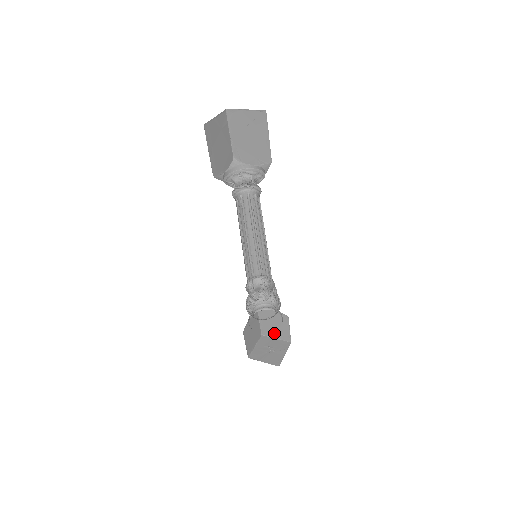
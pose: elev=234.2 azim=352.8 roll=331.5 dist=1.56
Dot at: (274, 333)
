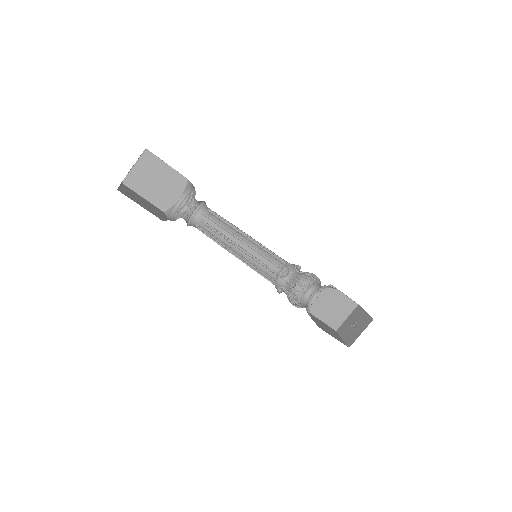
Dot at: (340, 315)
